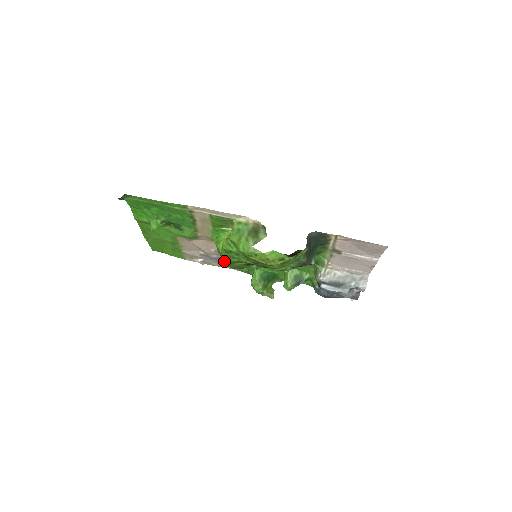
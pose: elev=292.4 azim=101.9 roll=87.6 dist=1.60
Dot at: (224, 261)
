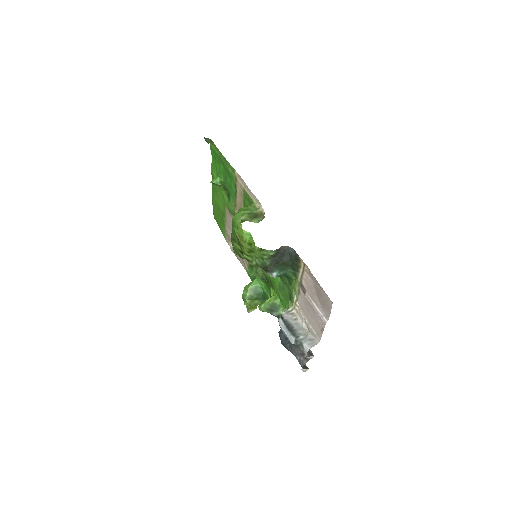
Dot at: occluded
